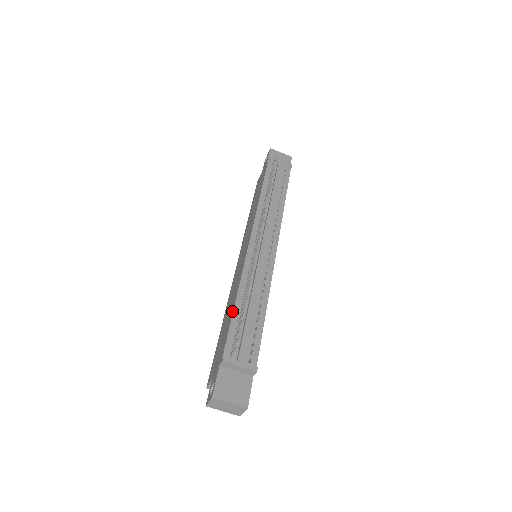
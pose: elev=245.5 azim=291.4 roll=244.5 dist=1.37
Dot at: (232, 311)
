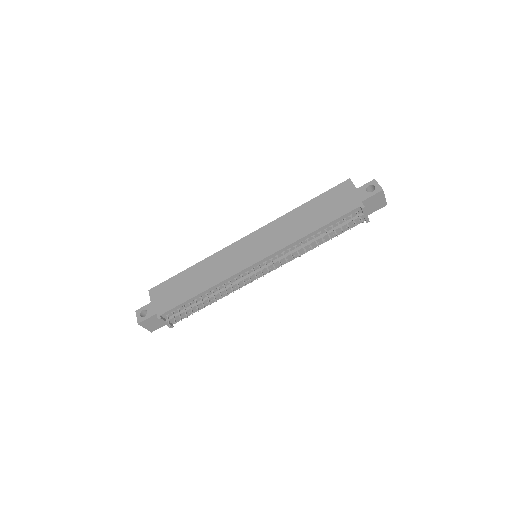
Dot at: (193, 295)
